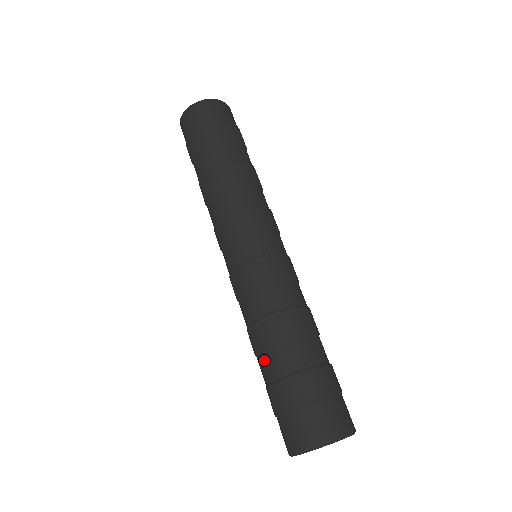
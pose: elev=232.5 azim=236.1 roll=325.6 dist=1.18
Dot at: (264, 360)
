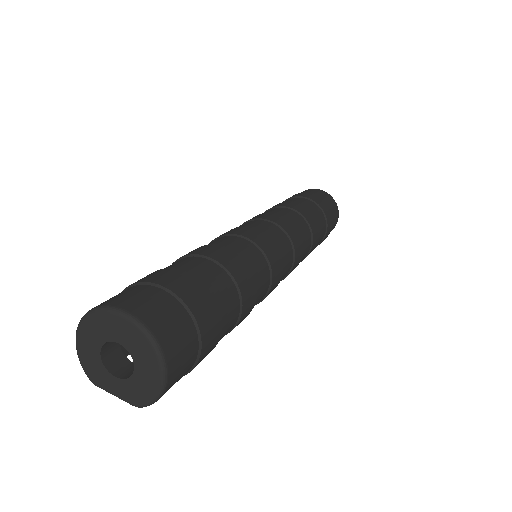
Dot at: occluded
